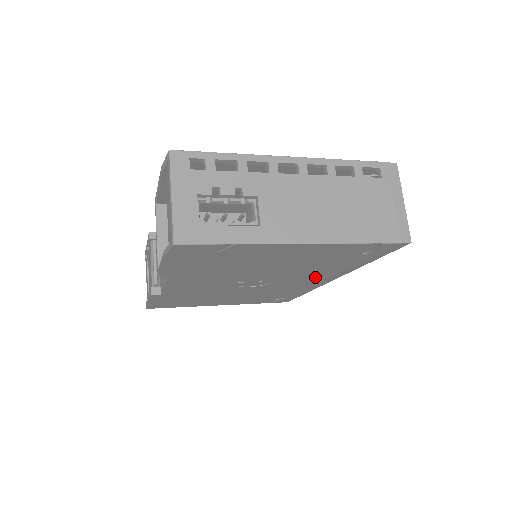
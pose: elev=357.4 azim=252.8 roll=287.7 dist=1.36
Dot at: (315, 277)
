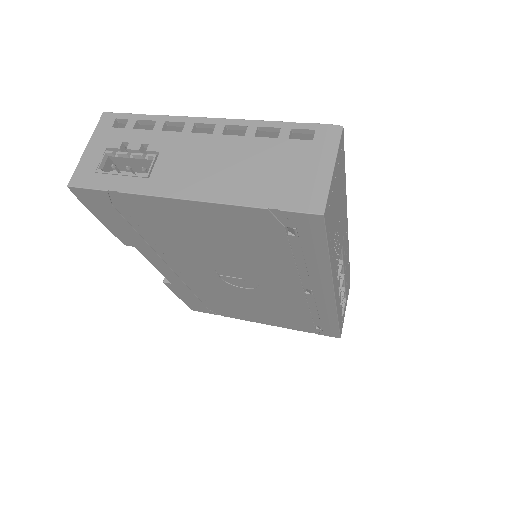
Dot at: (298, 282)
